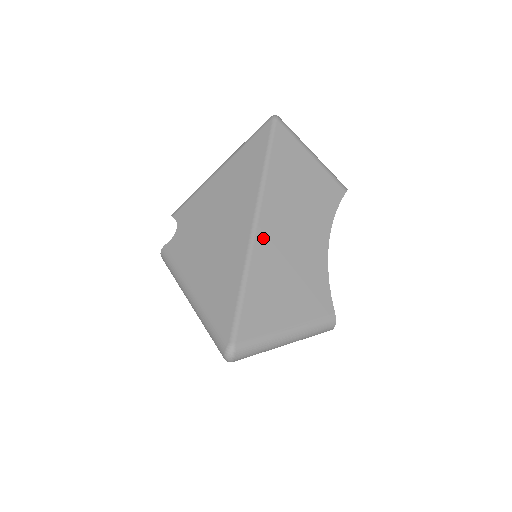
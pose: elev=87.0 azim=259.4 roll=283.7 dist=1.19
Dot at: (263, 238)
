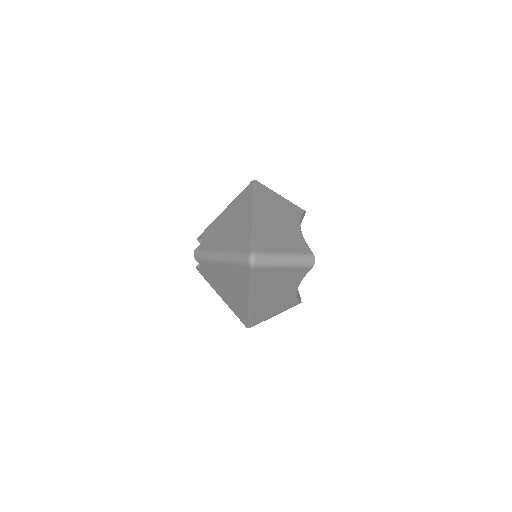
Dot at: (260, 218)
